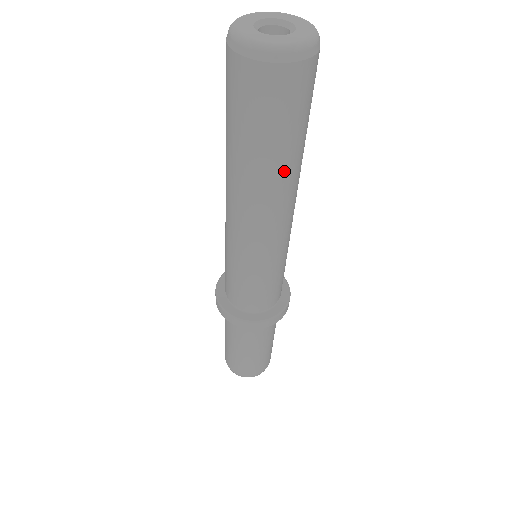
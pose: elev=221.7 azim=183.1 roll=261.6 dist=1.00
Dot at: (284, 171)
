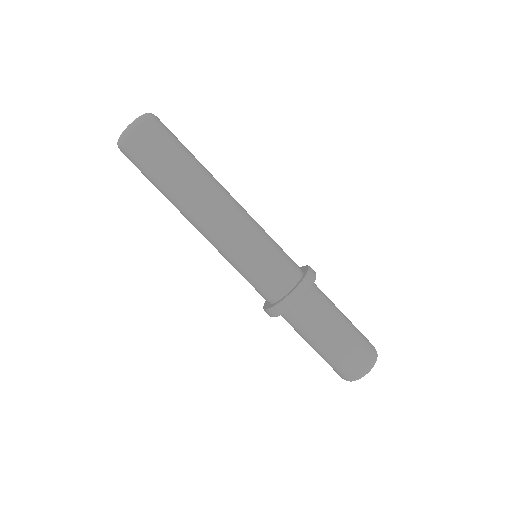
Dot at: (187, 181)
